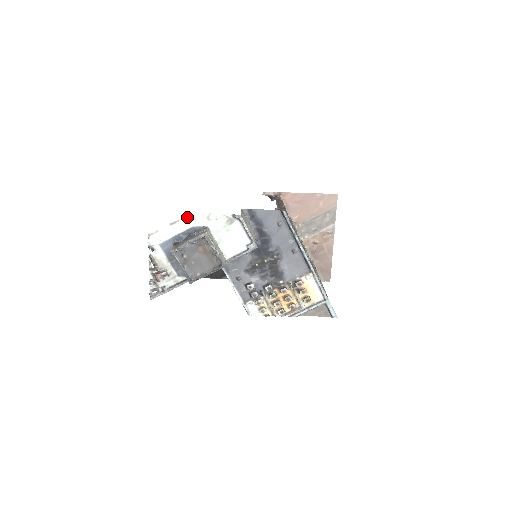
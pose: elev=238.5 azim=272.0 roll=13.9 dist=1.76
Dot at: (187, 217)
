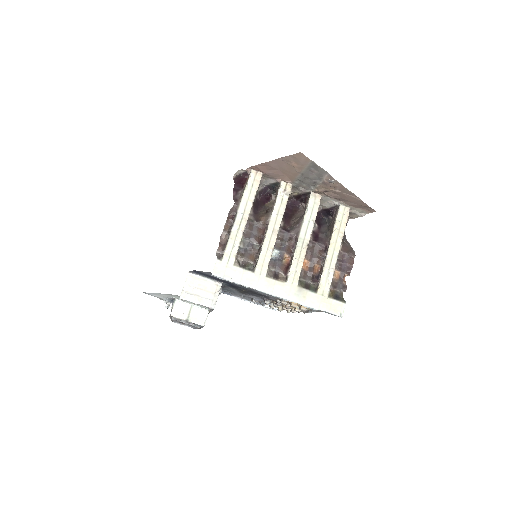
Dot at: (160, 294)
